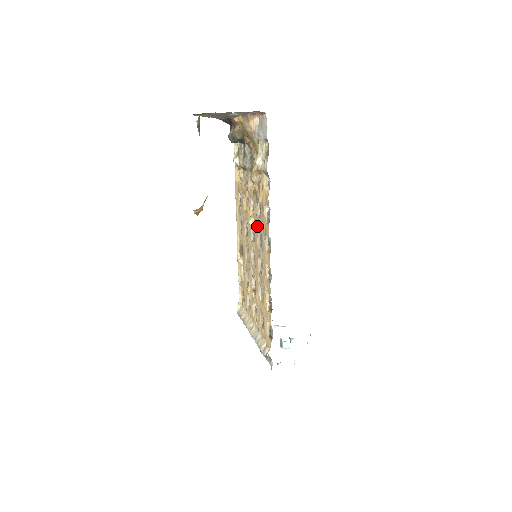
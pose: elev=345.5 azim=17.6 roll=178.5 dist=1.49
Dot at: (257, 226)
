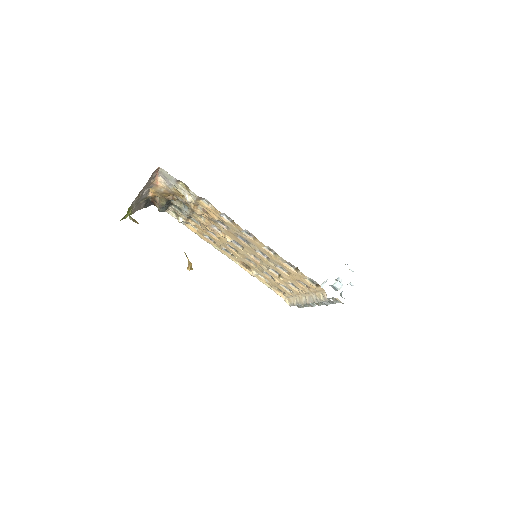
Dot at: (233, 236)
